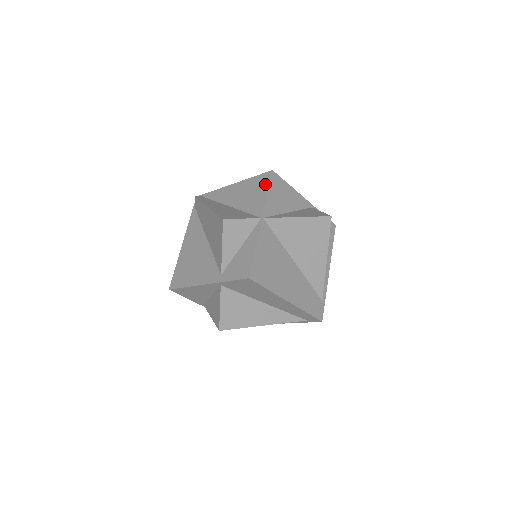
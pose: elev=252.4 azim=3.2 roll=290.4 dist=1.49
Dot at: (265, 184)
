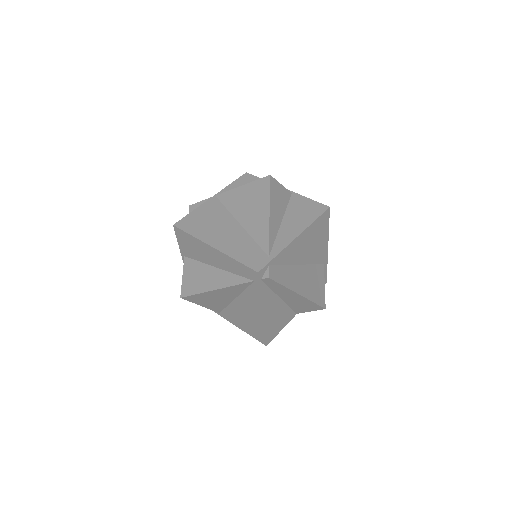
Dot at: occluded
